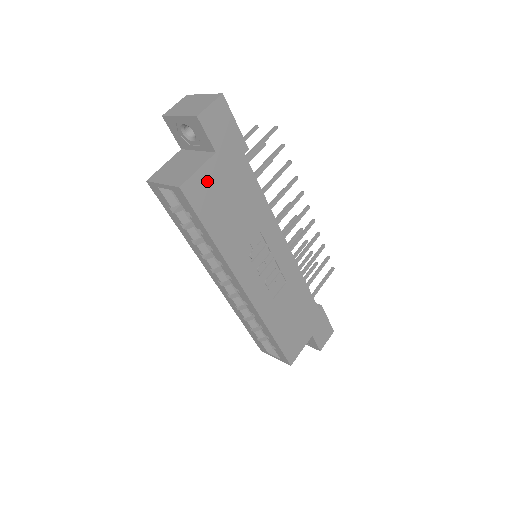
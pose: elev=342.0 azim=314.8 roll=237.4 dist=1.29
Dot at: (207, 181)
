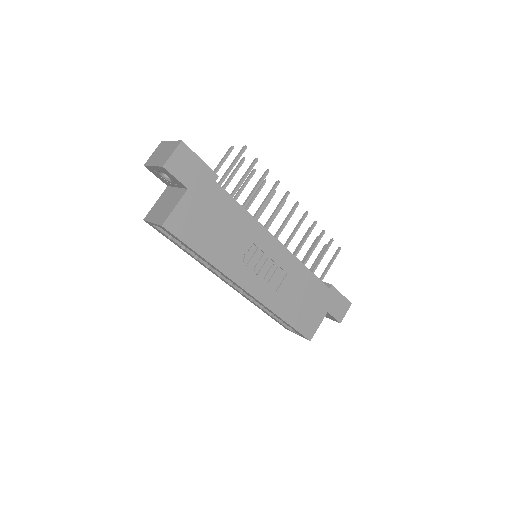
Dot at: (186, 214)
